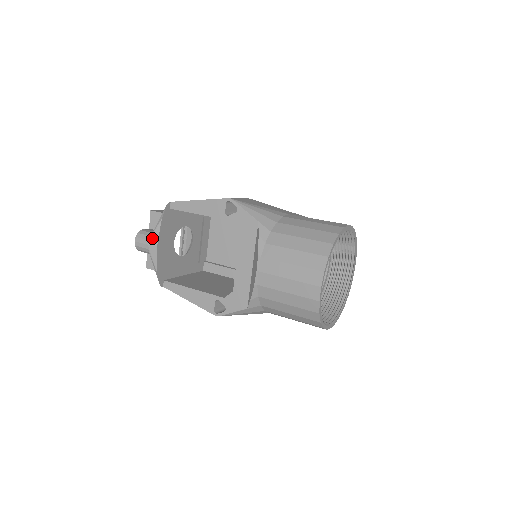
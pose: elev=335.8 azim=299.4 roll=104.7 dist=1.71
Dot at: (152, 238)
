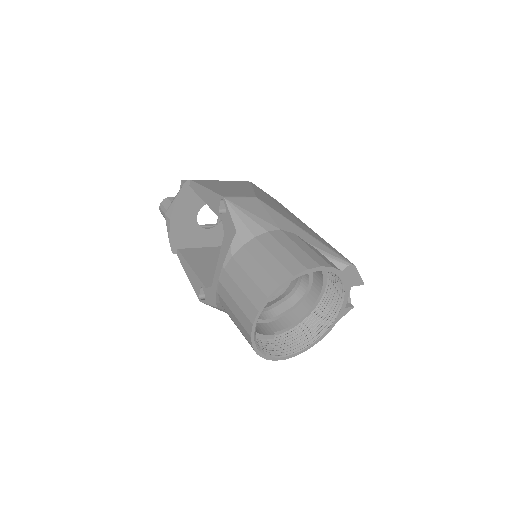
Dot at: (168, 210)
